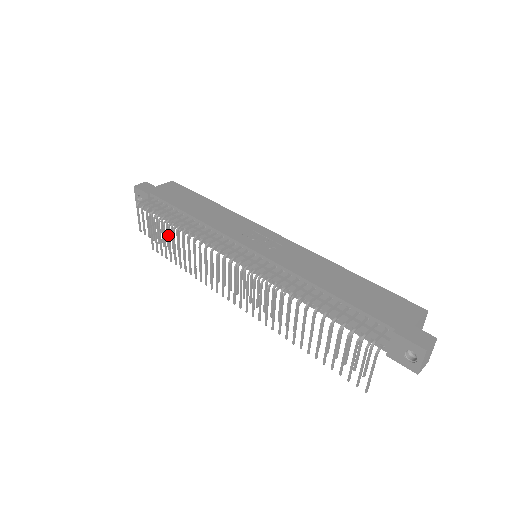
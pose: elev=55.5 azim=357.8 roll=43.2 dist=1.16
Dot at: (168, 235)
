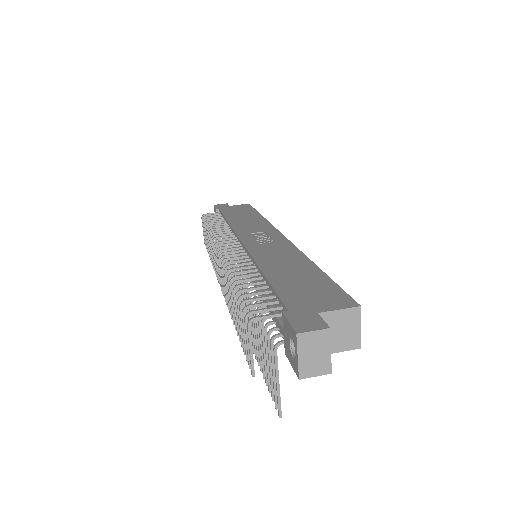
Dot at: occluded
